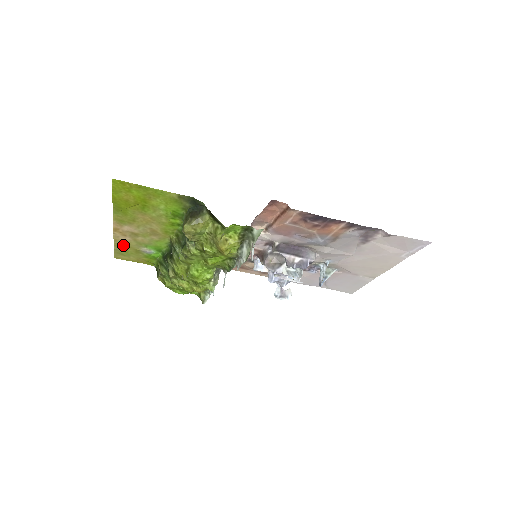
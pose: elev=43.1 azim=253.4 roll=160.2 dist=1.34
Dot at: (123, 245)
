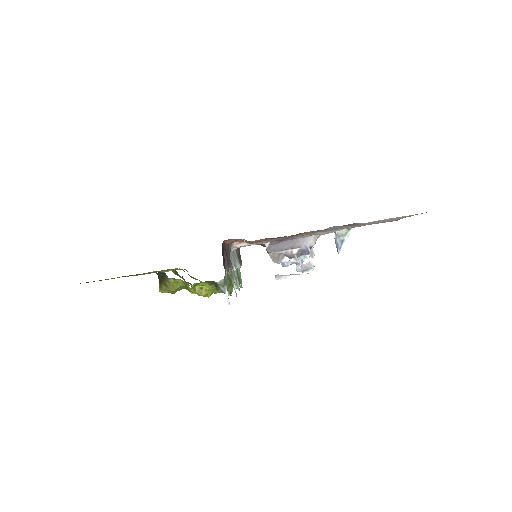
Dot at: occluded
